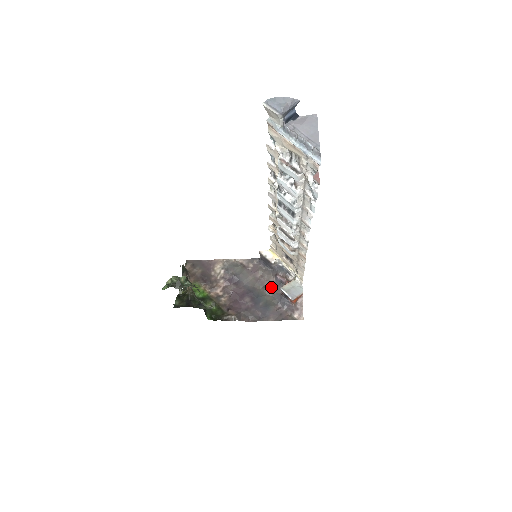
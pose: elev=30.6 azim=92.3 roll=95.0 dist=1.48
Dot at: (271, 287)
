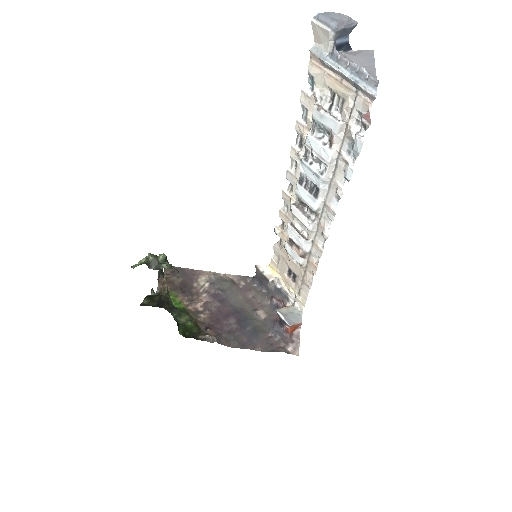
Dot at: (263, 311)
